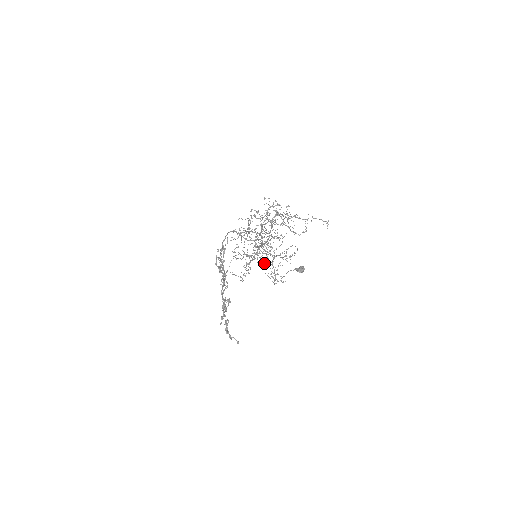
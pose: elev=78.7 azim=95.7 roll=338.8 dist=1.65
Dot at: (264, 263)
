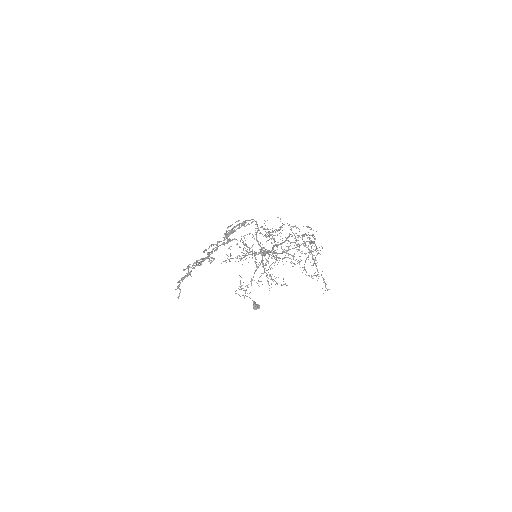
Dot at: occluded
